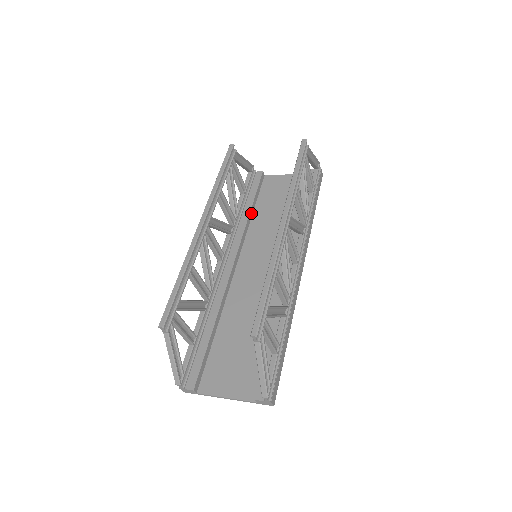
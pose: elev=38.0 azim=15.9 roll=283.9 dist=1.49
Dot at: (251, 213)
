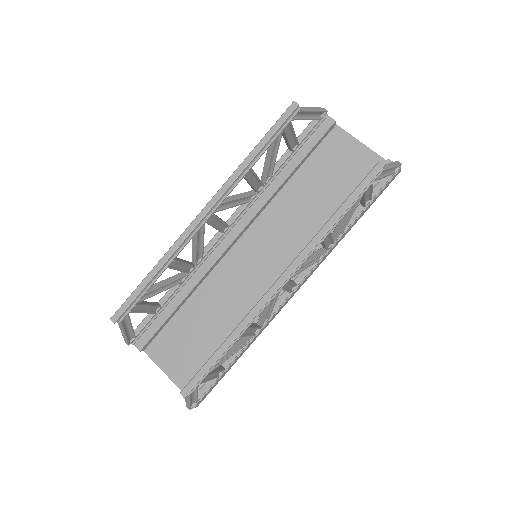
Dot at: (289, 177)
